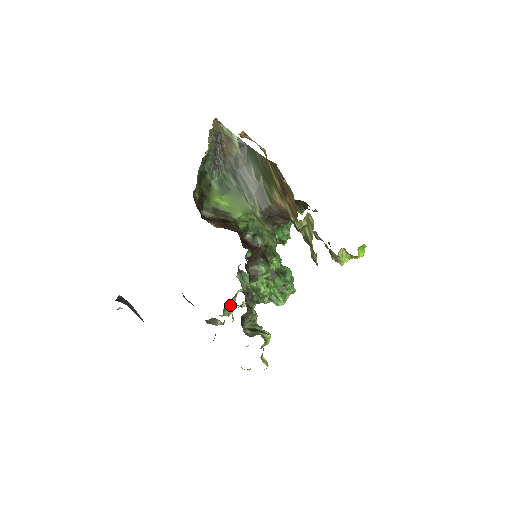
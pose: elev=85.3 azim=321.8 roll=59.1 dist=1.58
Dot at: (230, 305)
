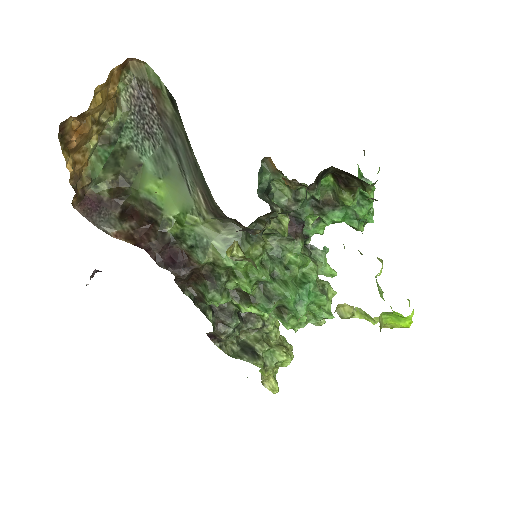
Dot at: occluded
